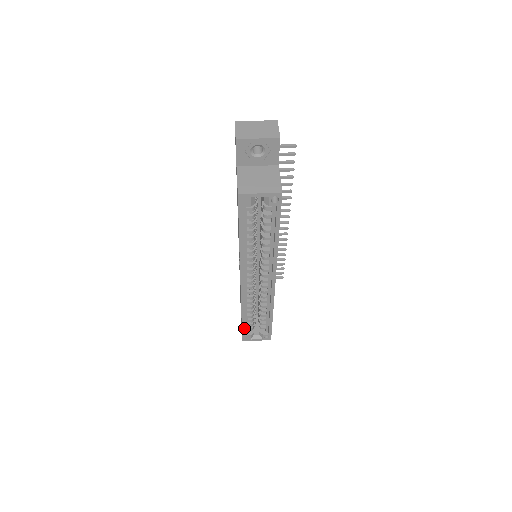
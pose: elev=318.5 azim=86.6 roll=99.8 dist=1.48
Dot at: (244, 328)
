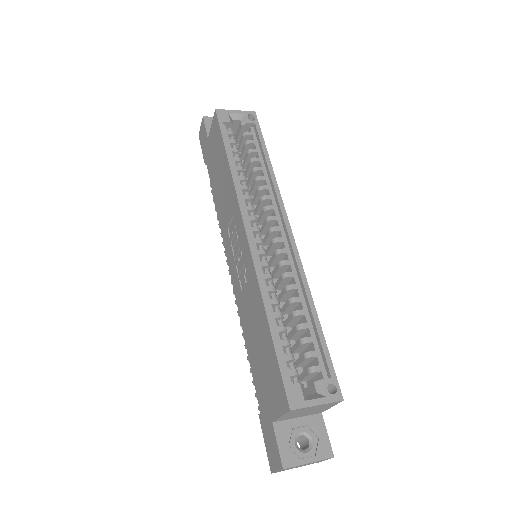
Dot at: (280, 357)
